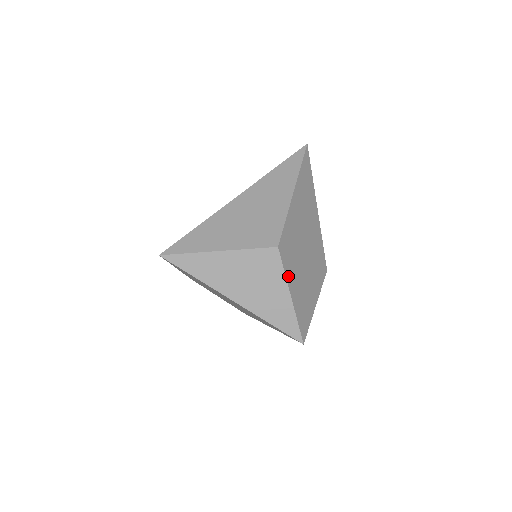
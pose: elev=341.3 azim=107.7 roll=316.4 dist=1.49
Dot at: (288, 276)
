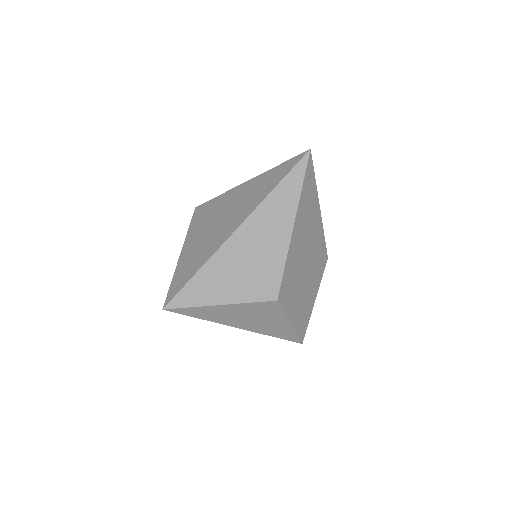
Dot at: (288, 311)
